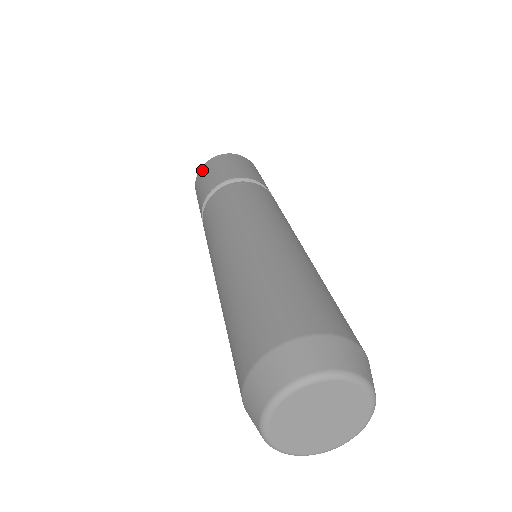
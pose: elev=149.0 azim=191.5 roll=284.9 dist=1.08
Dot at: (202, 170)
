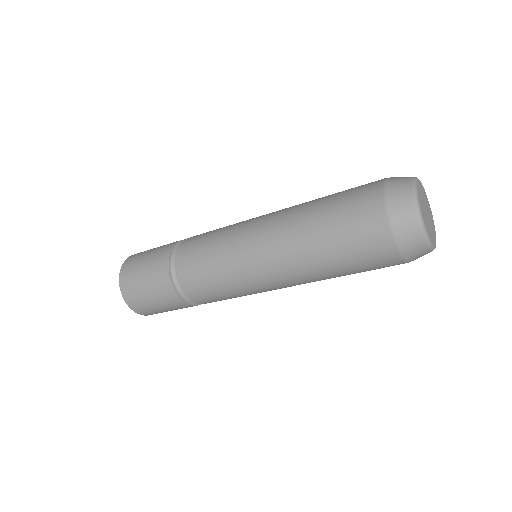
Dot at: occluded
